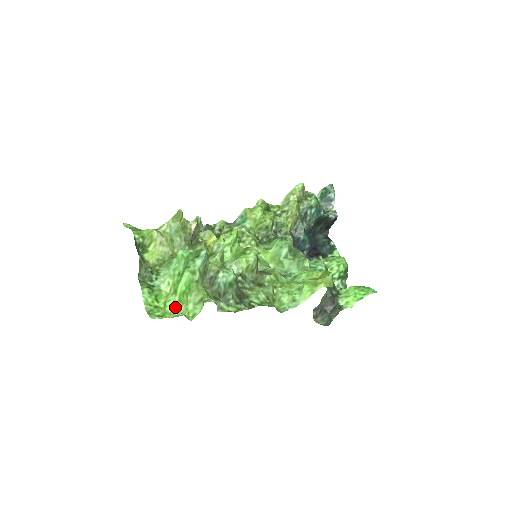
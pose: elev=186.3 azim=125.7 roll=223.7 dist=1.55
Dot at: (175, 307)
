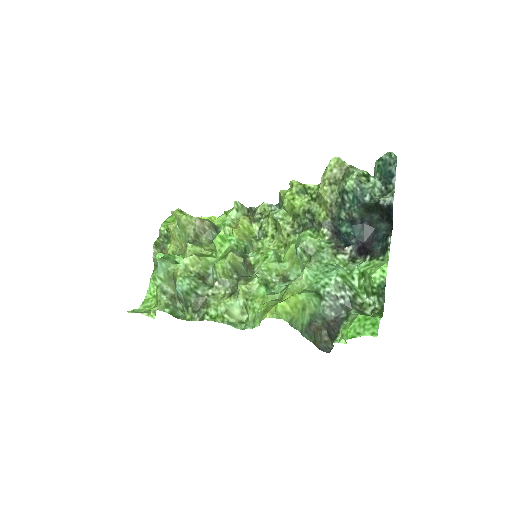
Dot at: occluded
